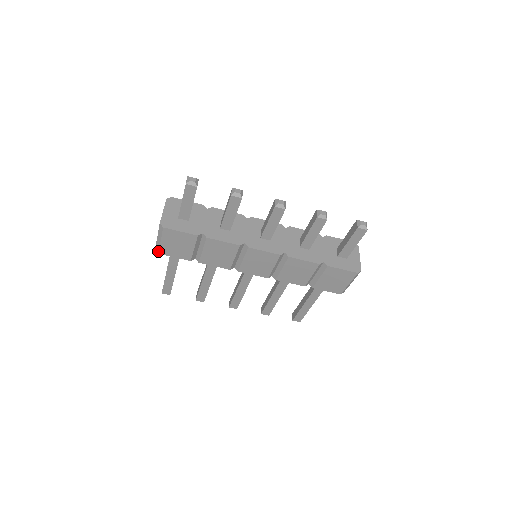
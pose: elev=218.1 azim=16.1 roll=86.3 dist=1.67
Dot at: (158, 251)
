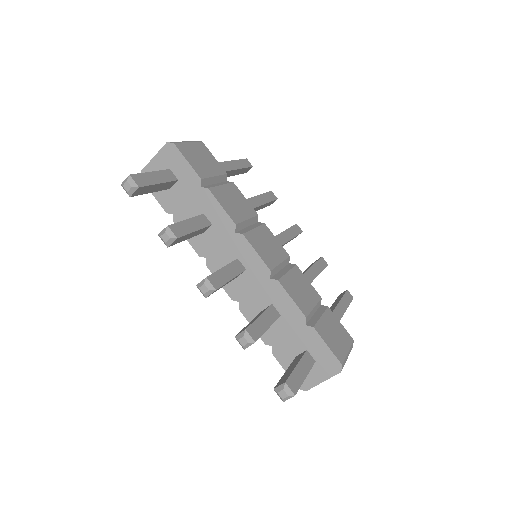
Dot at: occluded
